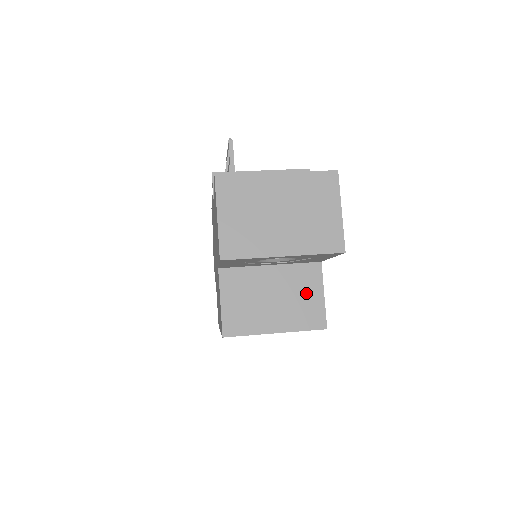
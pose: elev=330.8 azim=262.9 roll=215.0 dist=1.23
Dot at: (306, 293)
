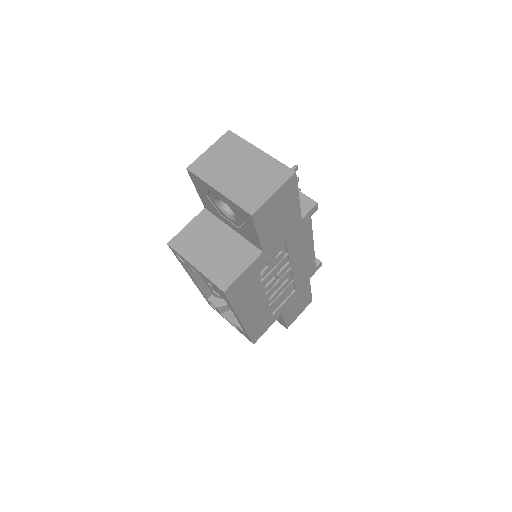
Dot at: (235, 261)
